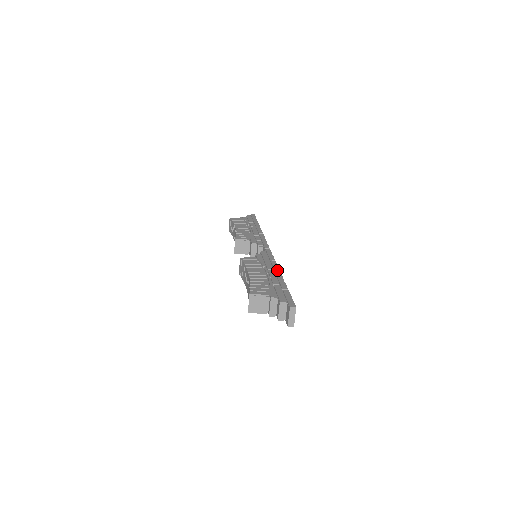
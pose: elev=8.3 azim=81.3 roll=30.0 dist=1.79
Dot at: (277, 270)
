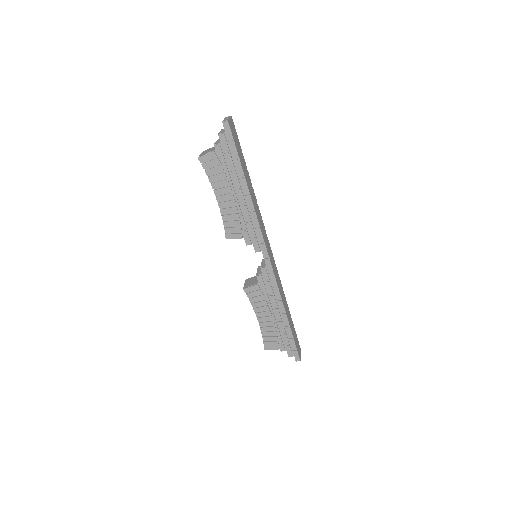
Dot at: occluded
